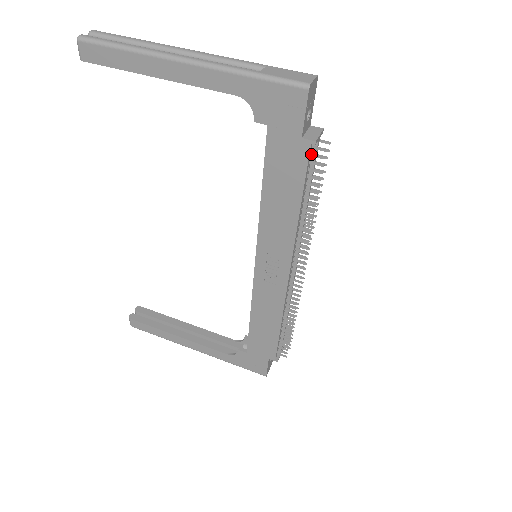
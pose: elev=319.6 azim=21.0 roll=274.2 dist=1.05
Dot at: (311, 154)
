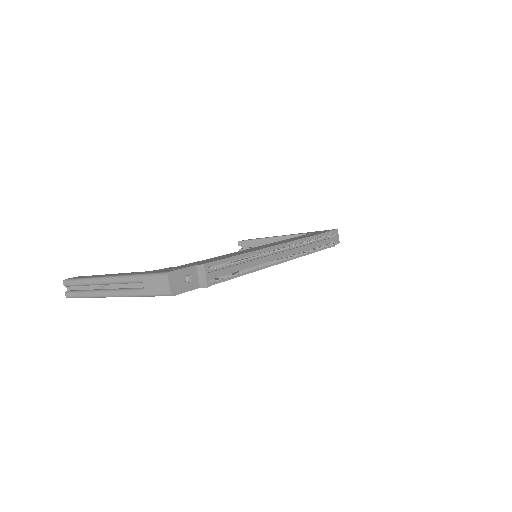
Dot at: occluded
